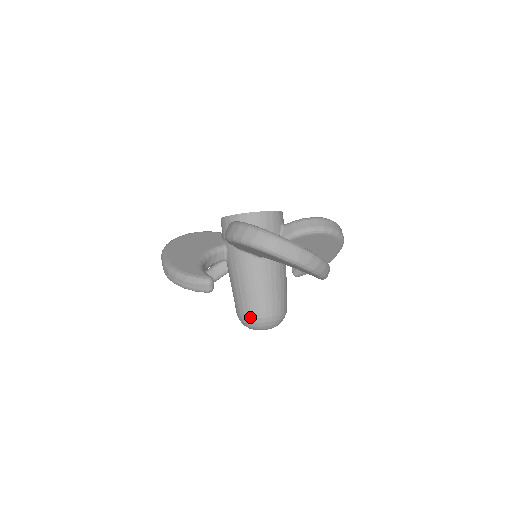
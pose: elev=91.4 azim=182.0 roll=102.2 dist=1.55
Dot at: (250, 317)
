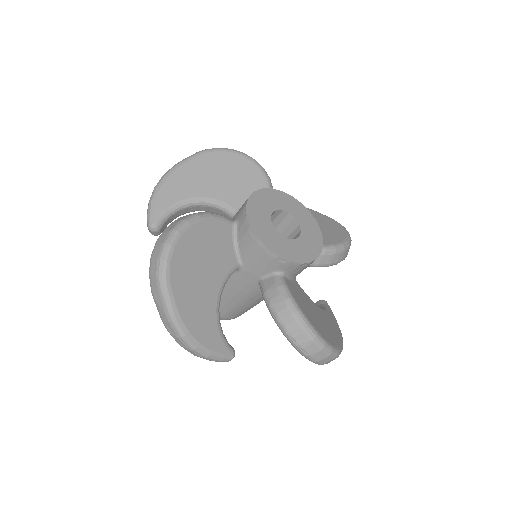
Dot at: occluded
